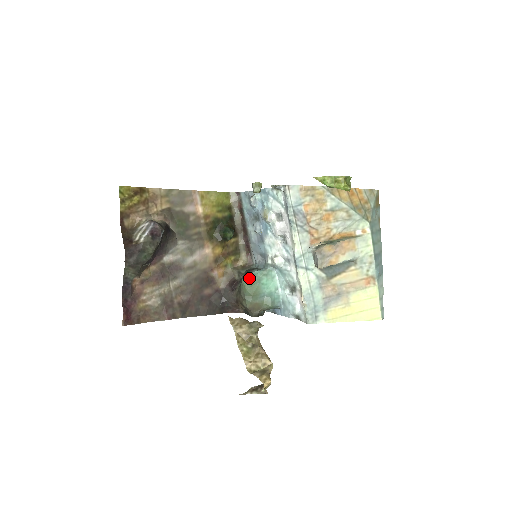
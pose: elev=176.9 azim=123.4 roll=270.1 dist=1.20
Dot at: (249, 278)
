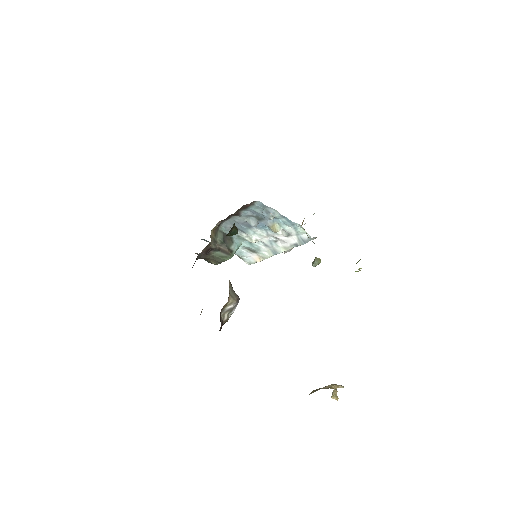
Dot at: occluded
